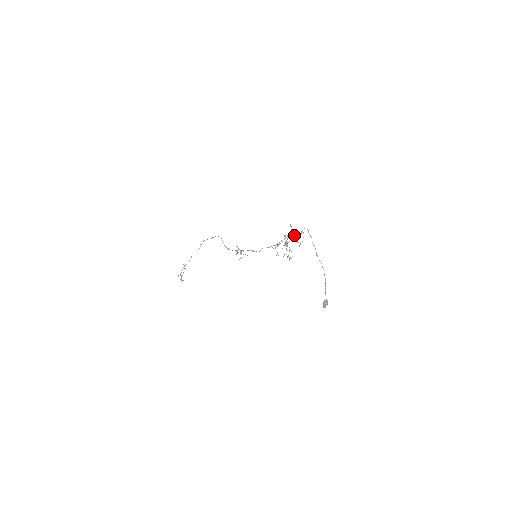
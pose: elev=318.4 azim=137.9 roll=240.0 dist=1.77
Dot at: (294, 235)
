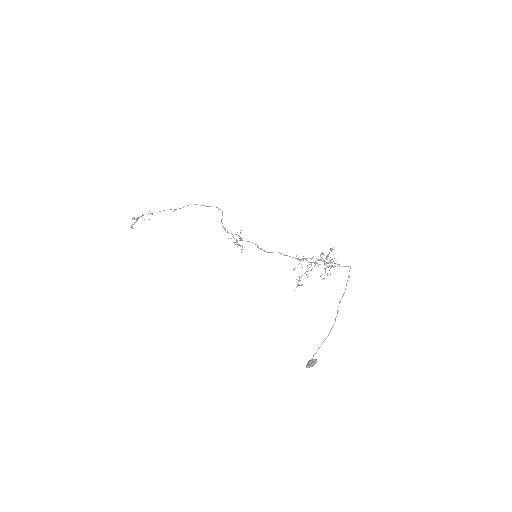
Dot at: (330, 262)
